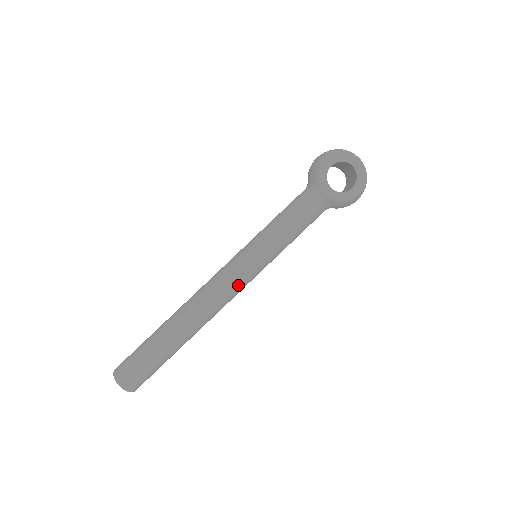
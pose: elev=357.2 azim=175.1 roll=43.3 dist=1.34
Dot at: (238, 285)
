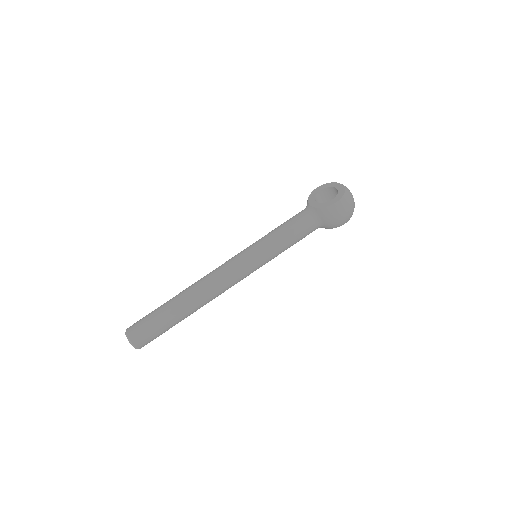
Dot at: (232, 267)
